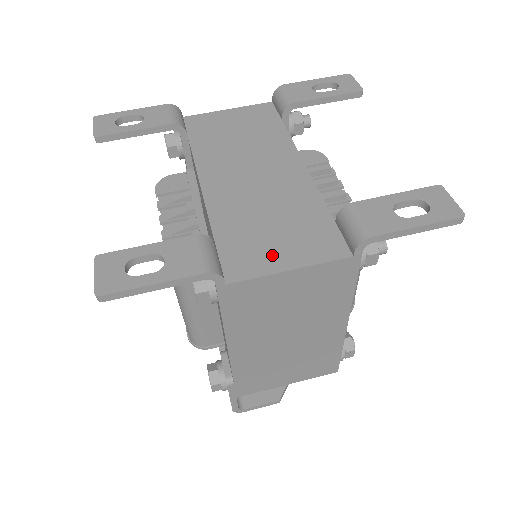
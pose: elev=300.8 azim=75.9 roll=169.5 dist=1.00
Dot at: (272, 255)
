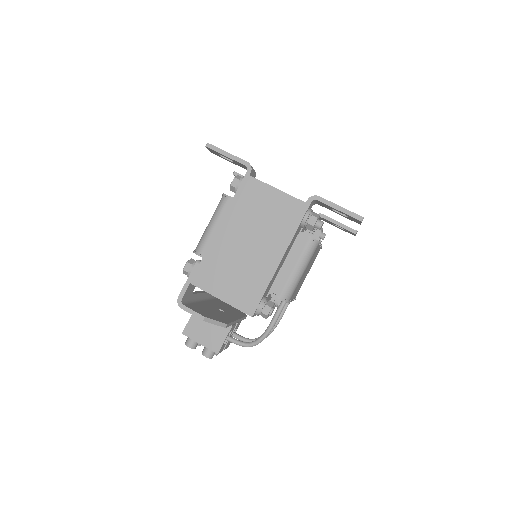
Dot at: occluded
